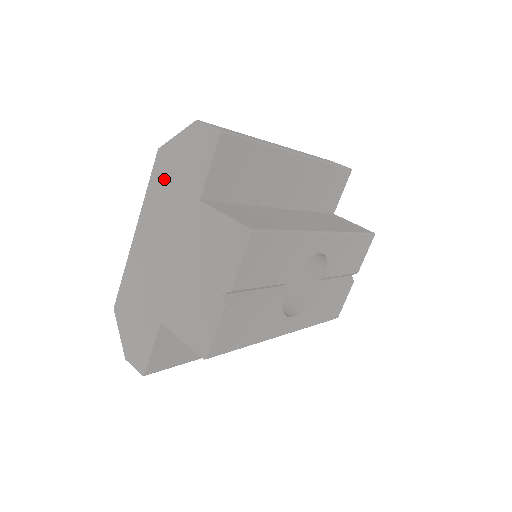
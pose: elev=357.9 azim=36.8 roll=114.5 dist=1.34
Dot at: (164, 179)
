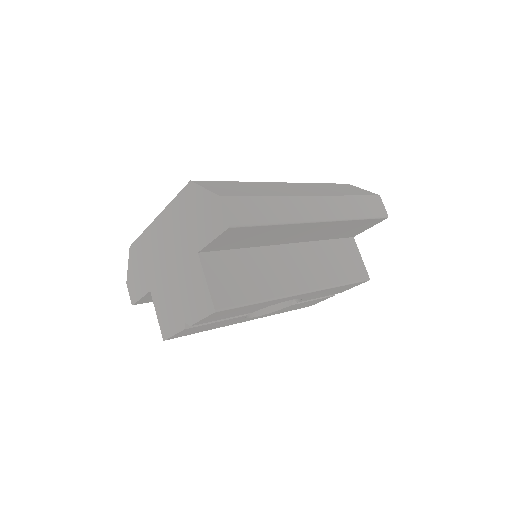
Dot at: (185, 208)
